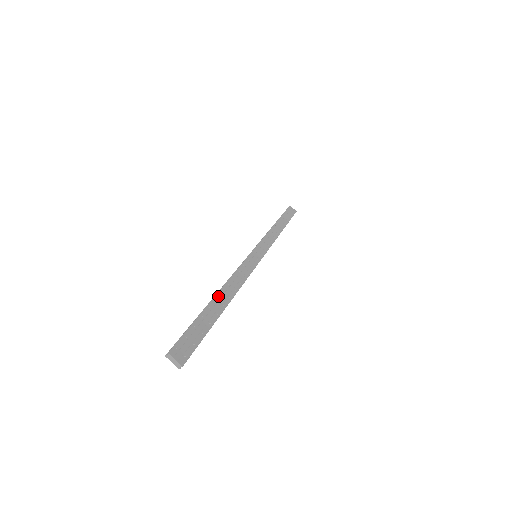
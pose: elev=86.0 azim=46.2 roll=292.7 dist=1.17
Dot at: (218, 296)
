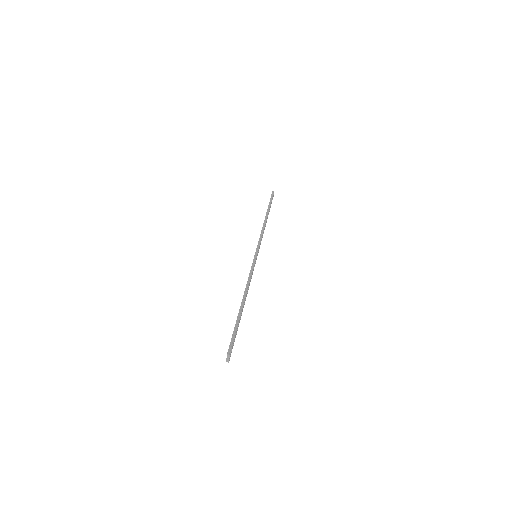
Dot at: occluded
